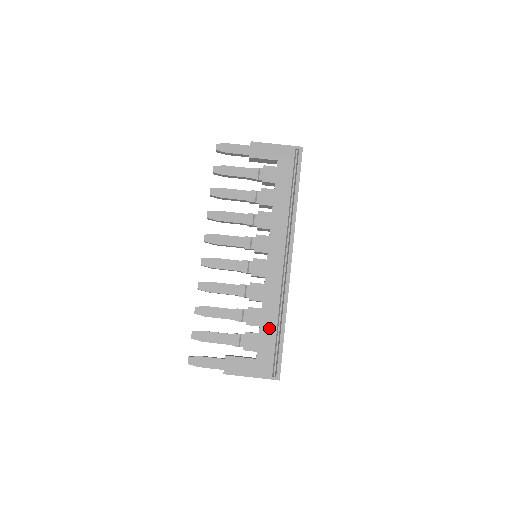
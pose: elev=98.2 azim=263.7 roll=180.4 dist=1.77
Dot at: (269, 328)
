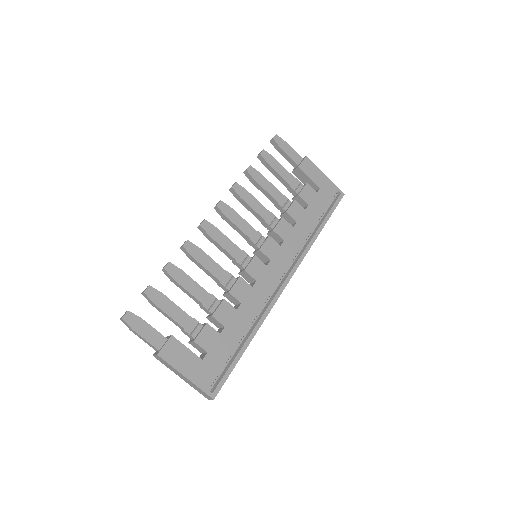
Dot at: (233, 335)
